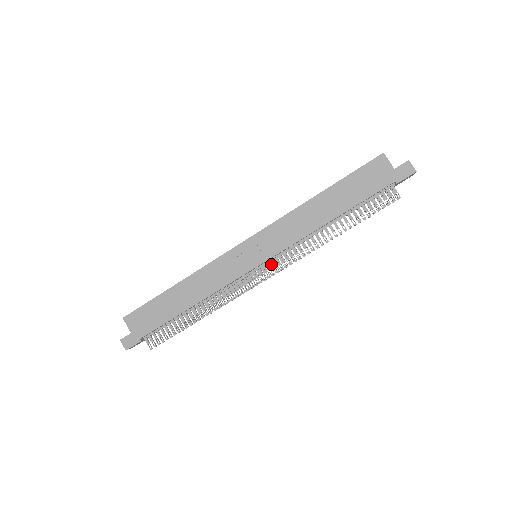
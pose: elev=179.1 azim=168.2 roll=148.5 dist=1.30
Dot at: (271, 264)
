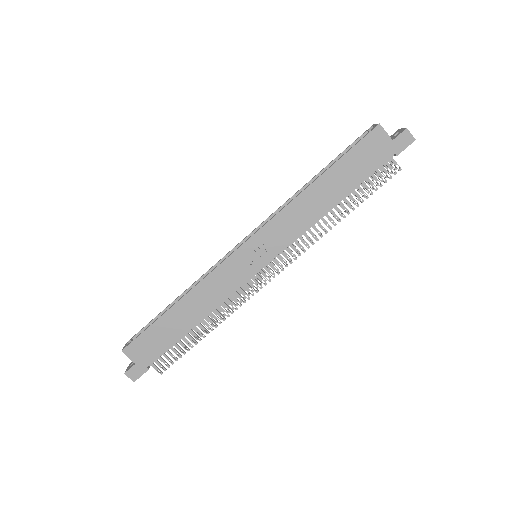
Dot at: (275, 263)
